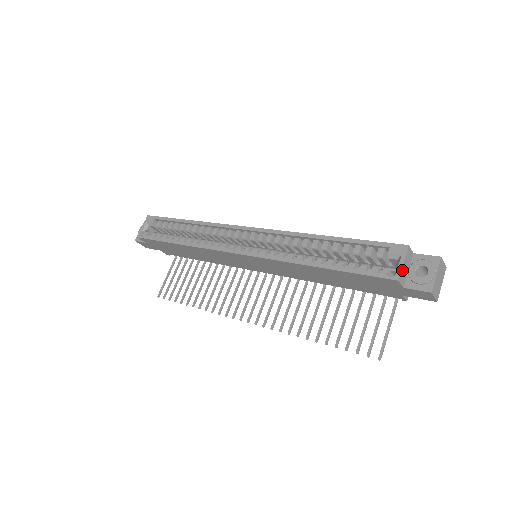
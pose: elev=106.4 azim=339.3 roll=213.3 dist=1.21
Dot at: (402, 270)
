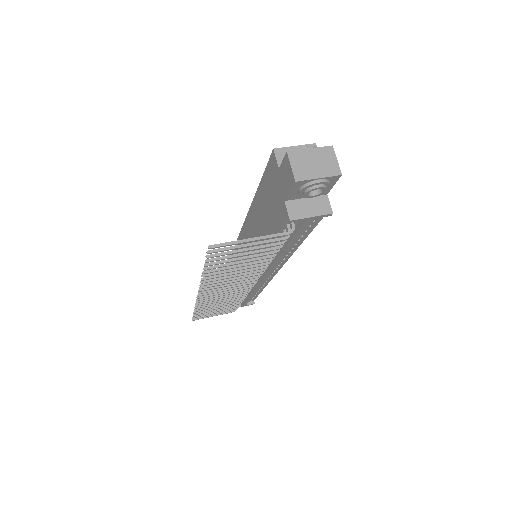
Dot at: (288, 150)
